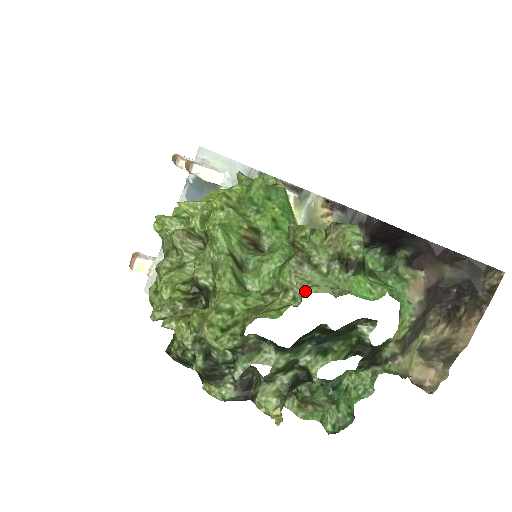
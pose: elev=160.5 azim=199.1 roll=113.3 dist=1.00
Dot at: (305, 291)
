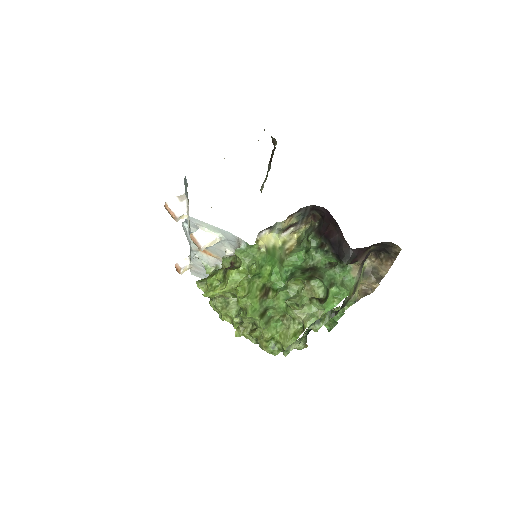
Dot at: (305, 326)
